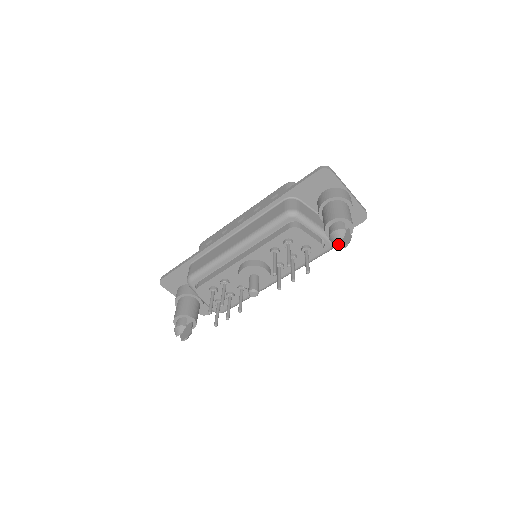
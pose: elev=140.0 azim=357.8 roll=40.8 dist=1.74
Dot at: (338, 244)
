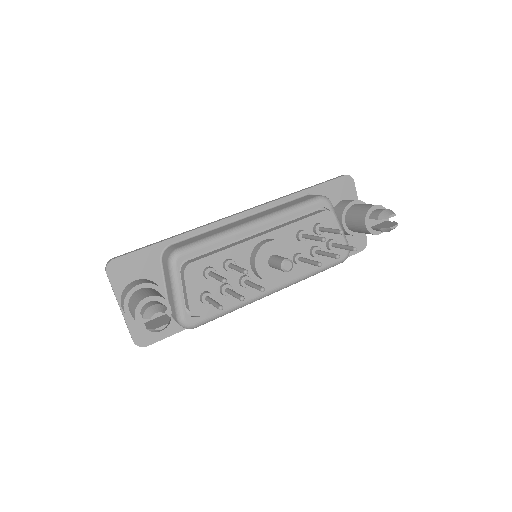
Dot at: (384, 227)
